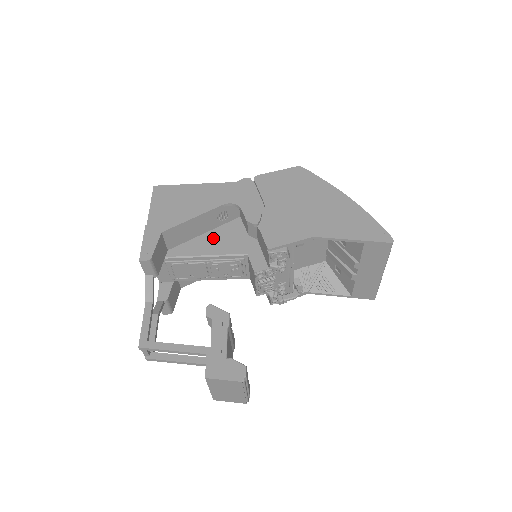
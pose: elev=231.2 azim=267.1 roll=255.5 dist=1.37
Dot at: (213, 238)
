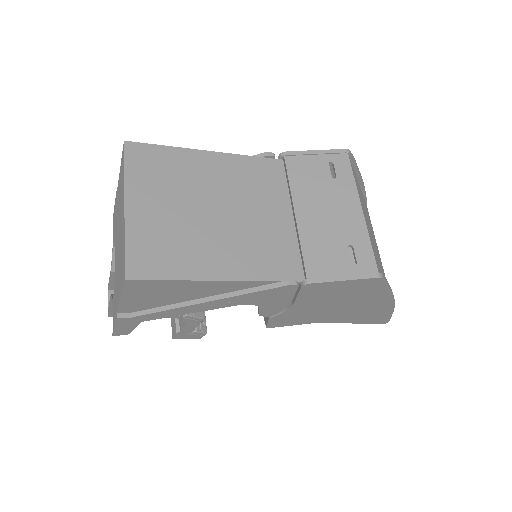
Dot at: occluded
